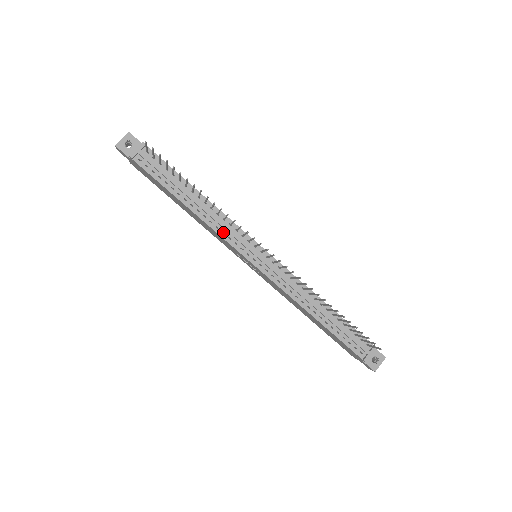
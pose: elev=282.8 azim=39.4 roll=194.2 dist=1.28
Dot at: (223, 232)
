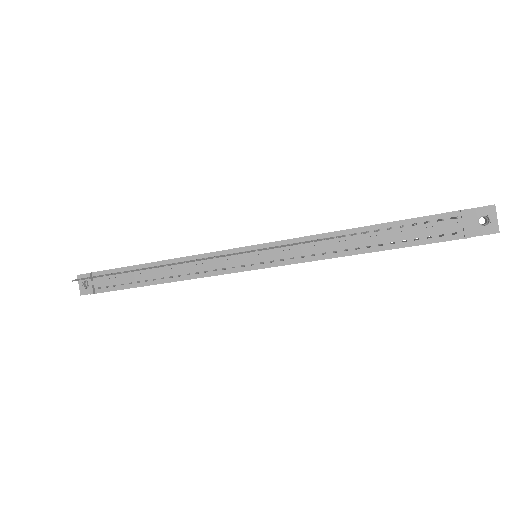
Dot at: (206, 271)
